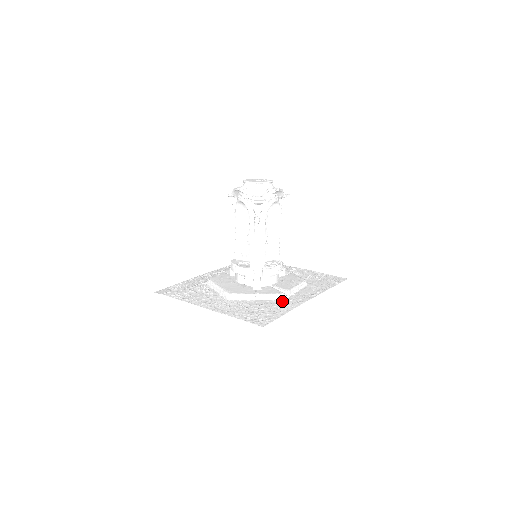
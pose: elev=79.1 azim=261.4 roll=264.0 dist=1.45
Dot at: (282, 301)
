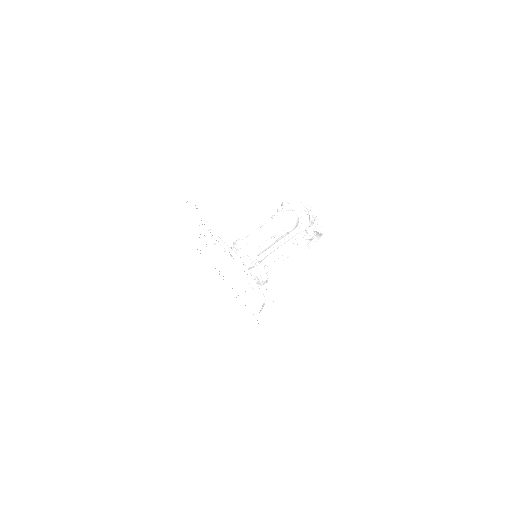
Dot at: (263, 302)
